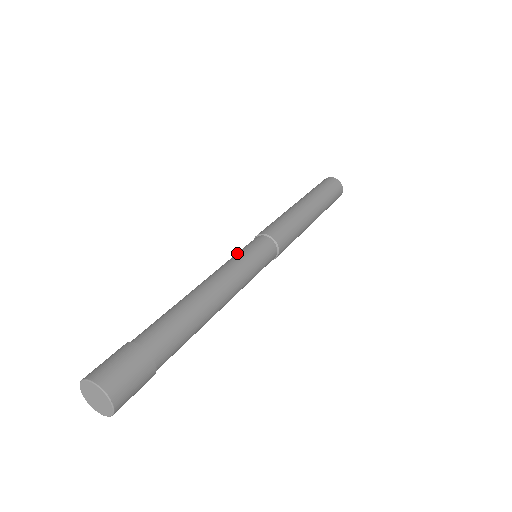
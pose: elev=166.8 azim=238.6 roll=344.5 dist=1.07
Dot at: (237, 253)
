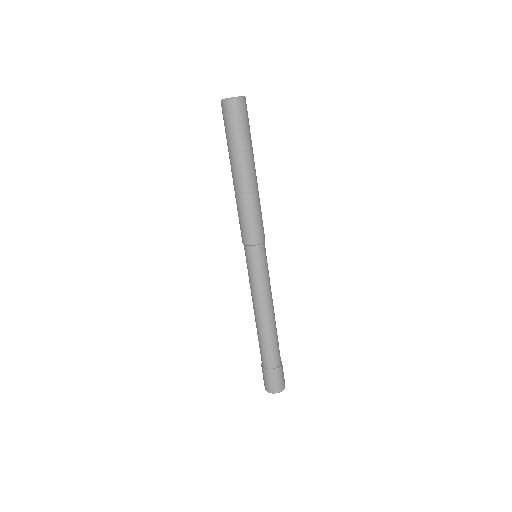
Dot at: (257, 275)
